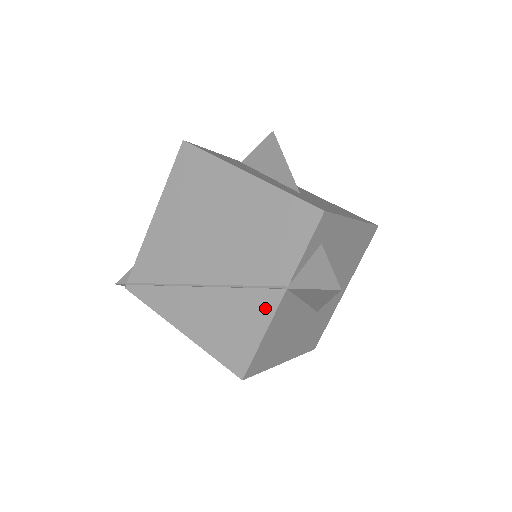
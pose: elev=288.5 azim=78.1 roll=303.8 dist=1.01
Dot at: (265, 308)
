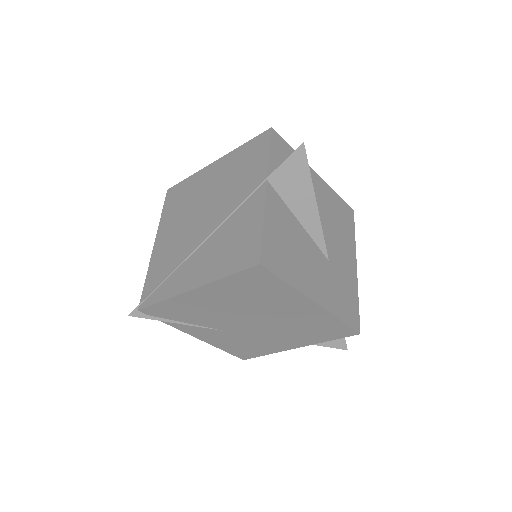
Dot at: (256, 204)
